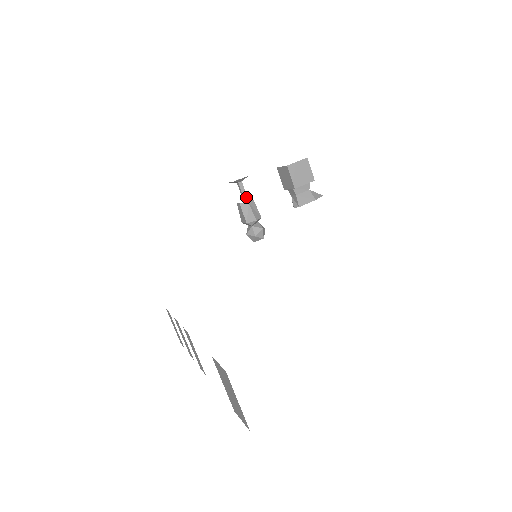
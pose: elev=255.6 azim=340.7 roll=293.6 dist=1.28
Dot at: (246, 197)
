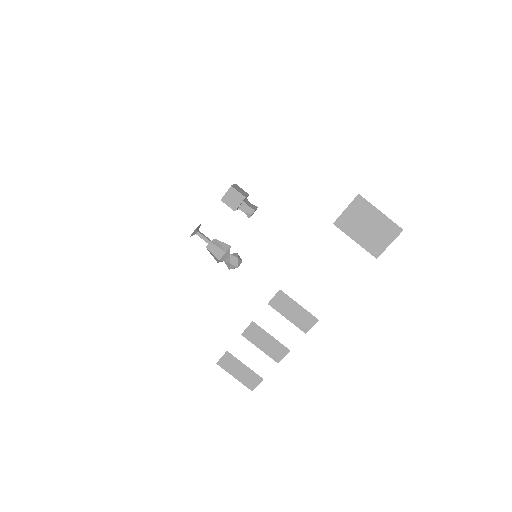
Dot at: (209, 240)
